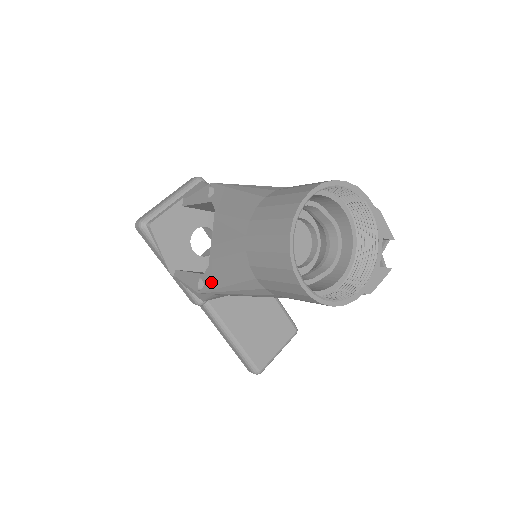
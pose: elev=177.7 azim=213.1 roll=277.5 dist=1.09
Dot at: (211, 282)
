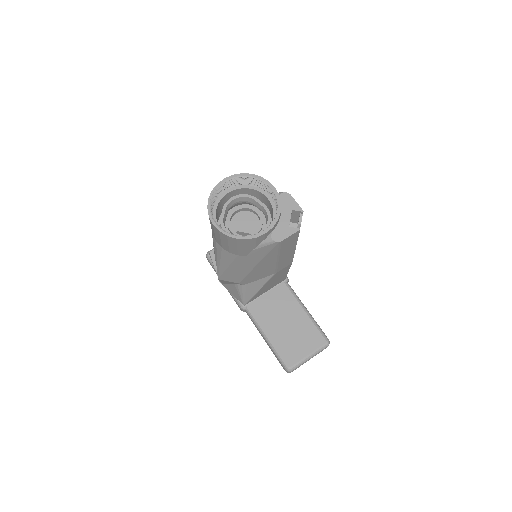
Dot at: occluded
